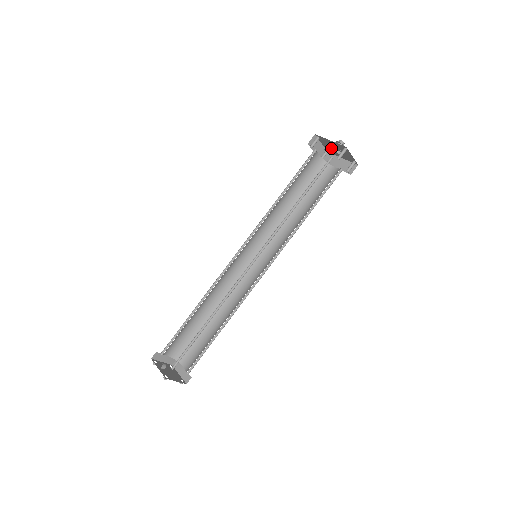
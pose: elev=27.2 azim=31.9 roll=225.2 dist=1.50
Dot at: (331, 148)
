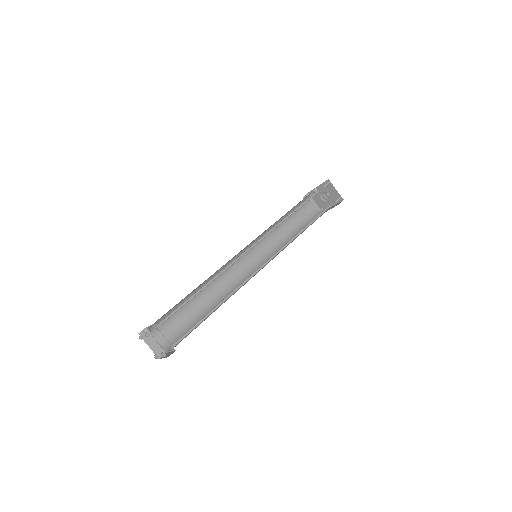
Dot at: (322, 200)
